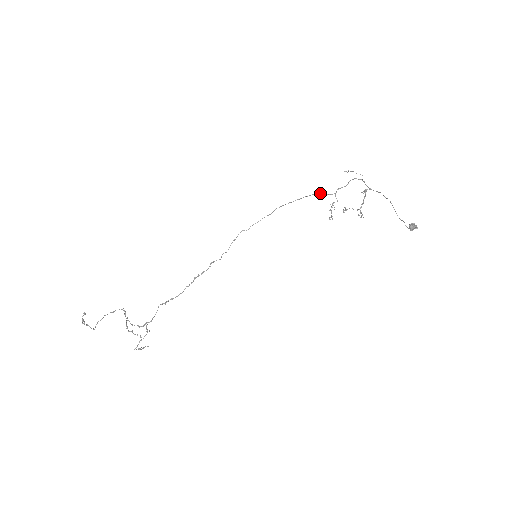
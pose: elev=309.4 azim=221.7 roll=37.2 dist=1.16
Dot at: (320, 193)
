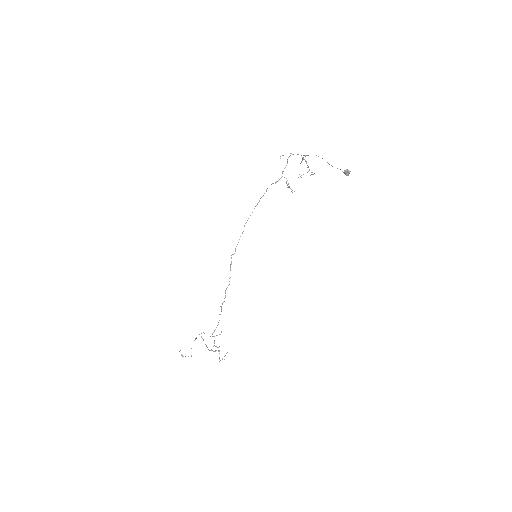
Dot at: (271, 184)
